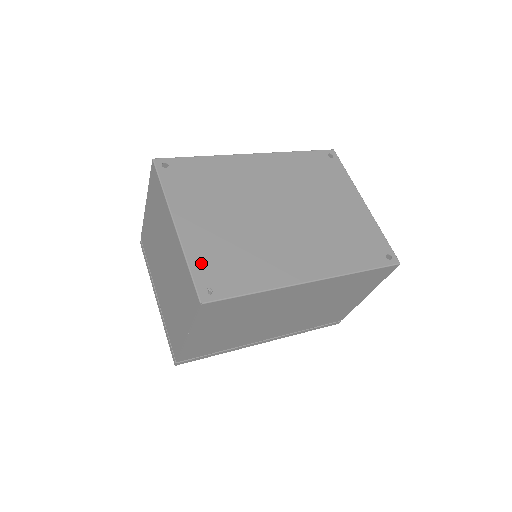
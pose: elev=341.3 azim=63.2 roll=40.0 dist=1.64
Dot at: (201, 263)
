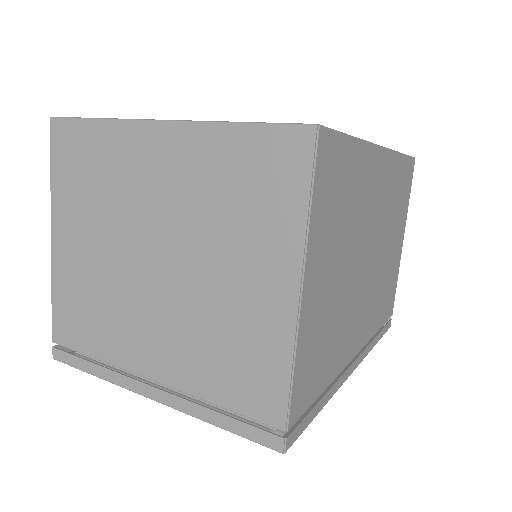
Dot at: occluded
